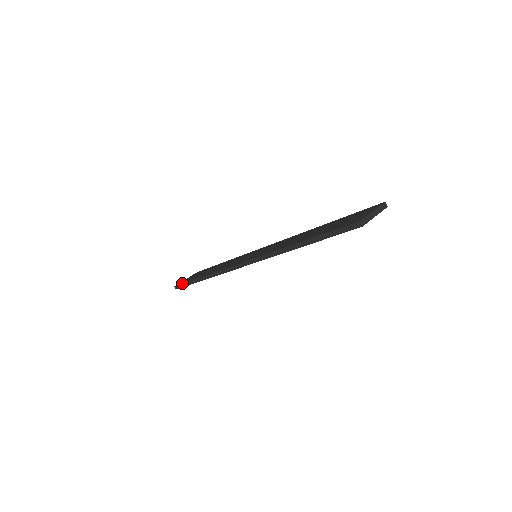
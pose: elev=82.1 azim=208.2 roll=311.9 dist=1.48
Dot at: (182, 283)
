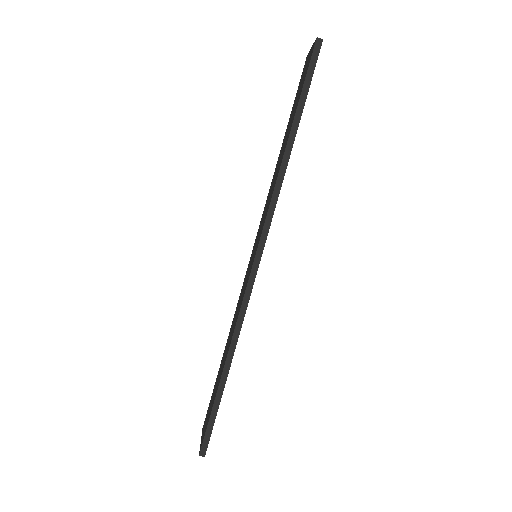
Dot at: occluded
